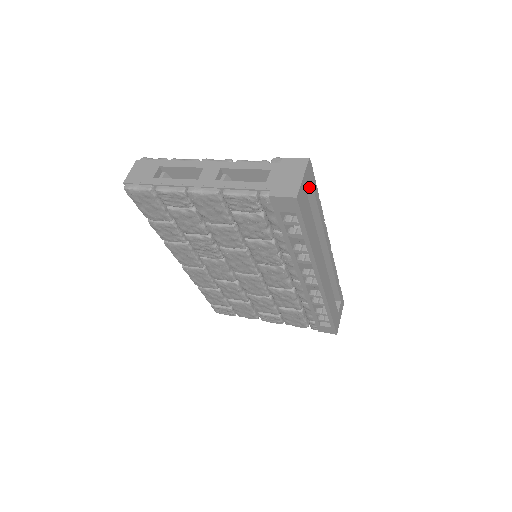
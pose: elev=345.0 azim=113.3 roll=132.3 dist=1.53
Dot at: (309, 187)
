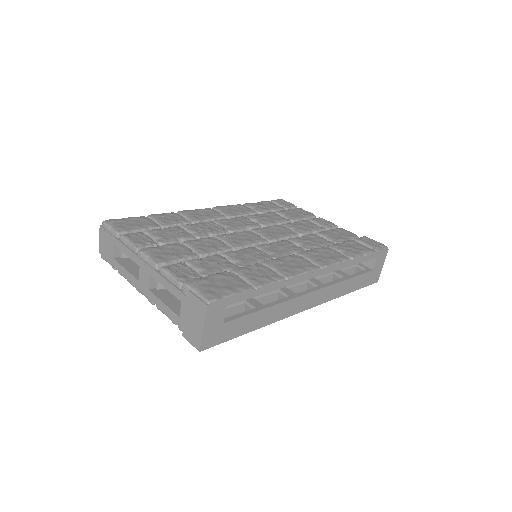
Dot at: (224, 314)
